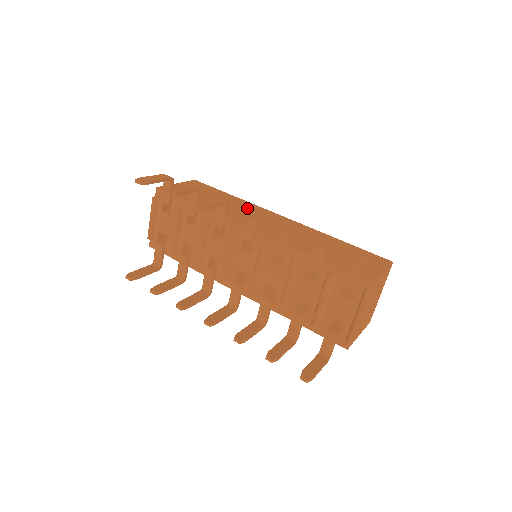
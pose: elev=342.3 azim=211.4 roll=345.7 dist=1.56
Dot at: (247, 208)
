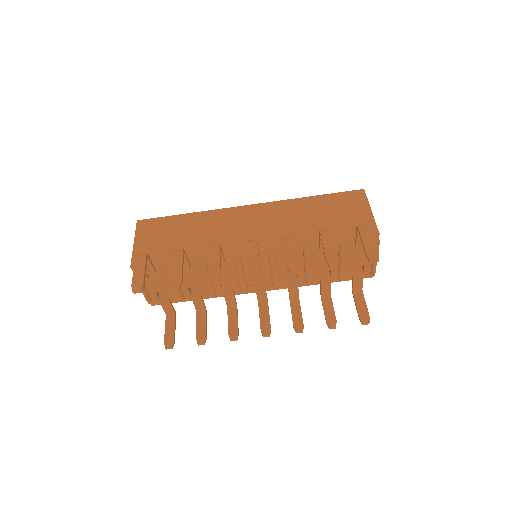
Dot at: (217, 222)
